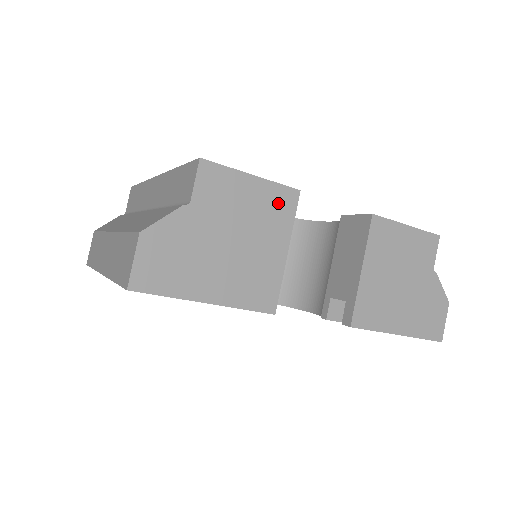
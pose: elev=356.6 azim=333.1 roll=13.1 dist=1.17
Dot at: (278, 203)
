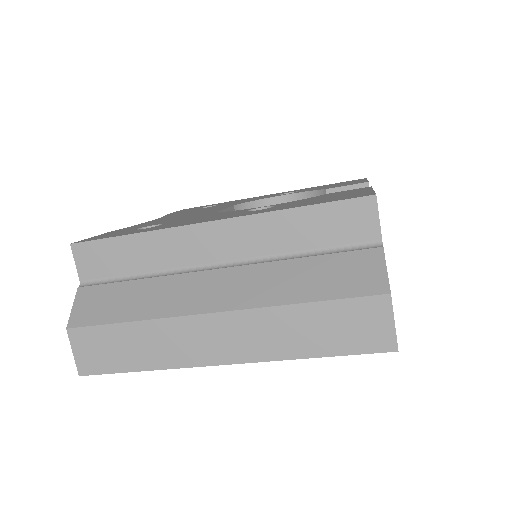
Dot at: occluded
